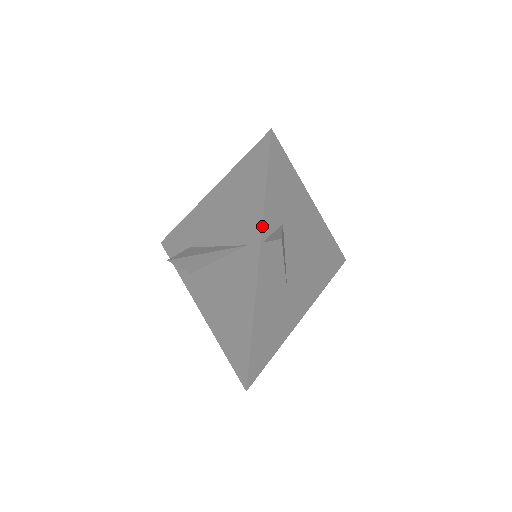
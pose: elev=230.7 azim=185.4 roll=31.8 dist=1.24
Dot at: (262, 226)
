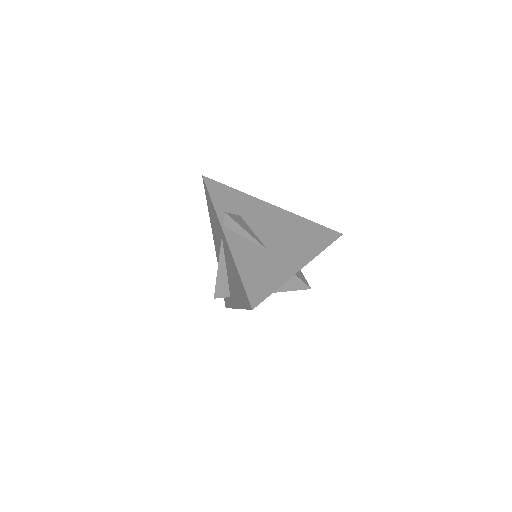
Dot at: (218, 218)
